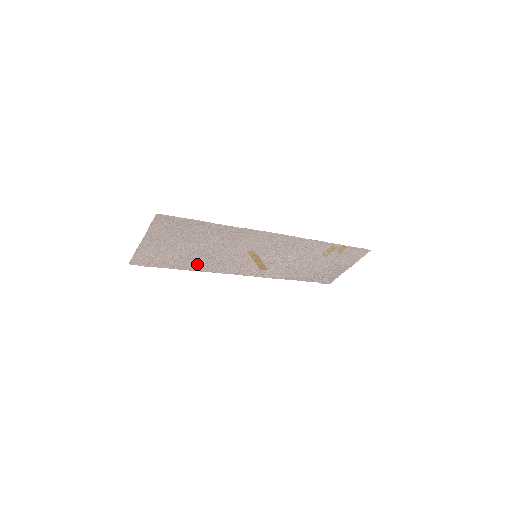
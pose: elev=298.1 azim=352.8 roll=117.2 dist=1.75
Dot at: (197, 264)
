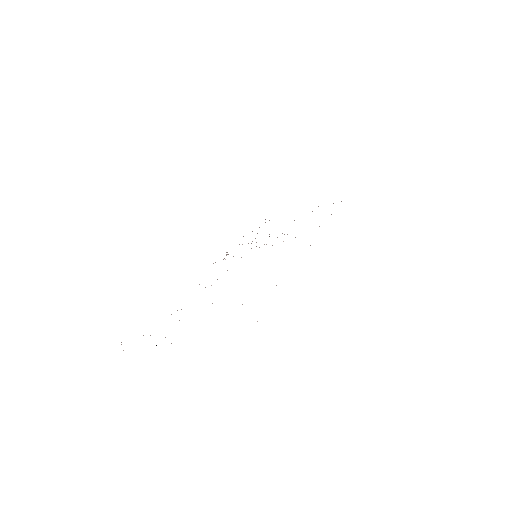
Dot at: occluded
